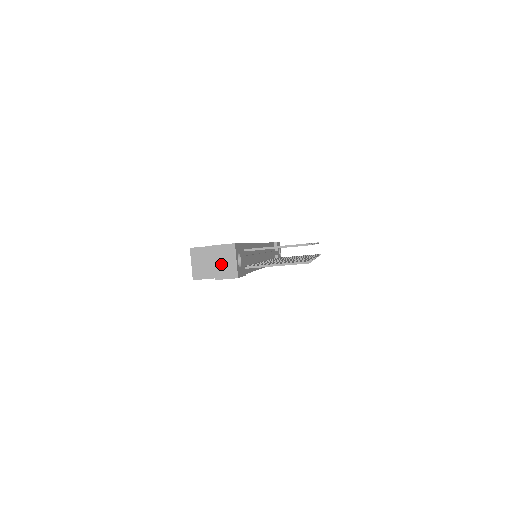
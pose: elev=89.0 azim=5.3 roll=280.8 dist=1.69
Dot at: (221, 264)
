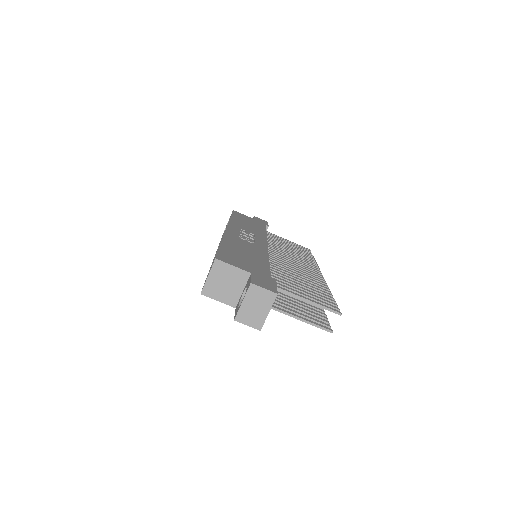
Dot at: (250, 307)
